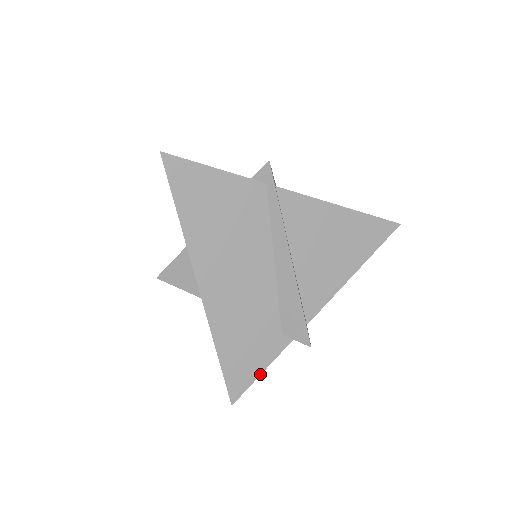
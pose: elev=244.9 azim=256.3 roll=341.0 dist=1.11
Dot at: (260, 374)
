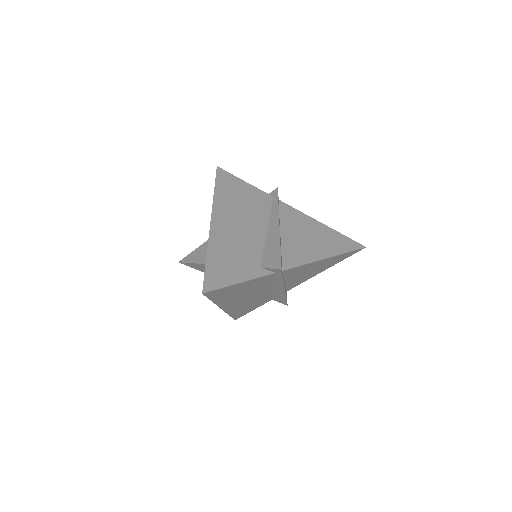
Dot at: occluded
